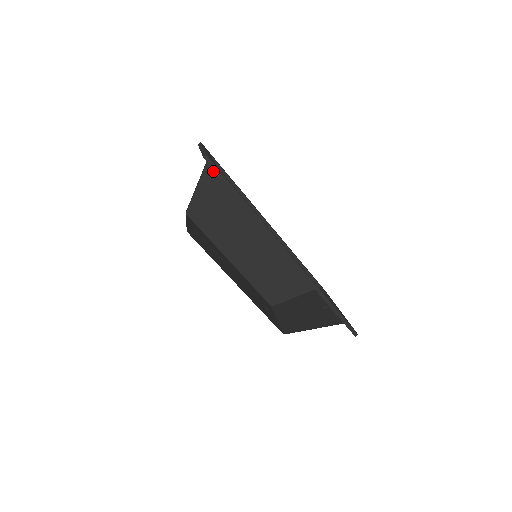
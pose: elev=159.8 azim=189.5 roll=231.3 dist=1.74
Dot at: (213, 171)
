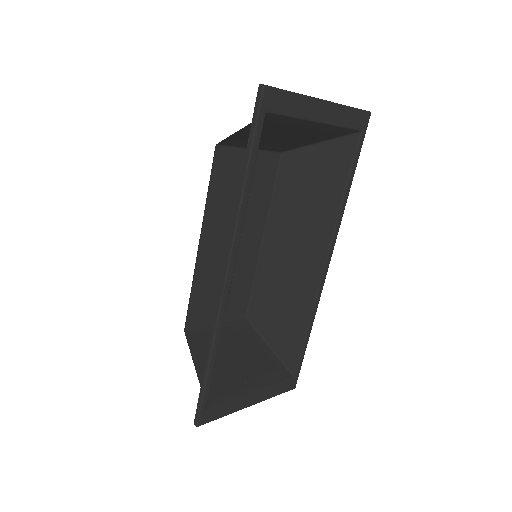
Dot at: (344, 151)
